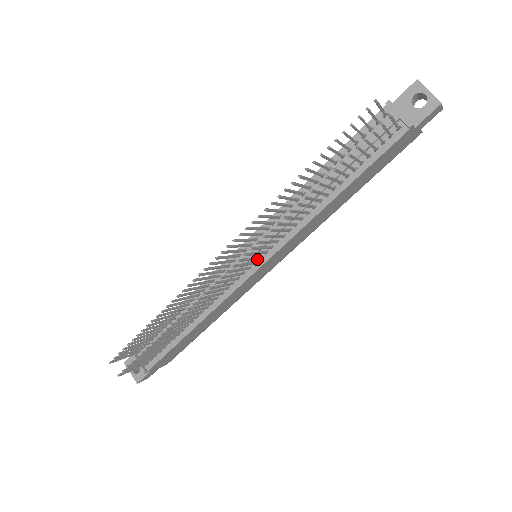
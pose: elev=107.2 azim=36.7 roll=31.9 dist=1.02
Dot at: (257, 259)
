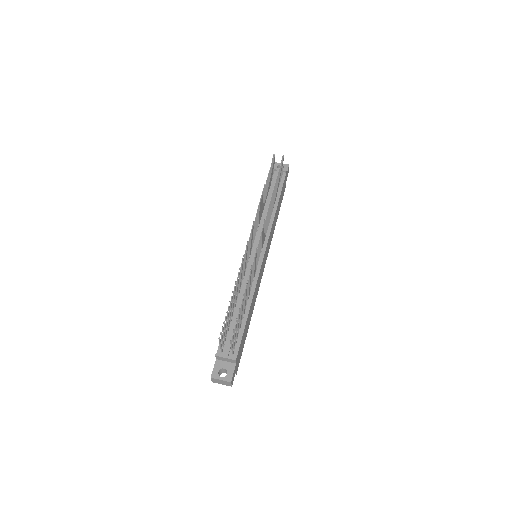
Dot at: (262, 246)
